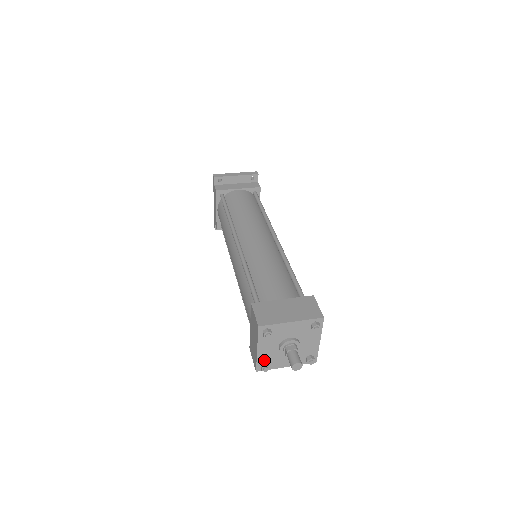
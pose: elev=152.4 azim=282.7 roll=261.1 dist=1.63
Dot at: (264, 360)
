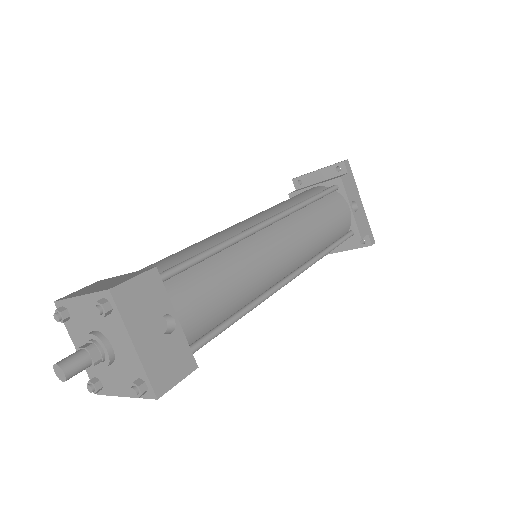
Dot at: (93, 372)
